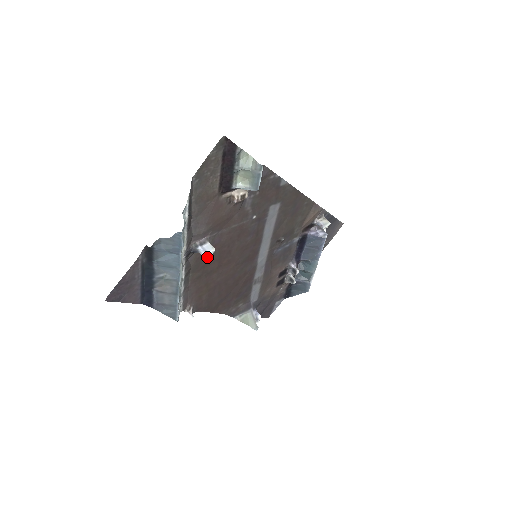
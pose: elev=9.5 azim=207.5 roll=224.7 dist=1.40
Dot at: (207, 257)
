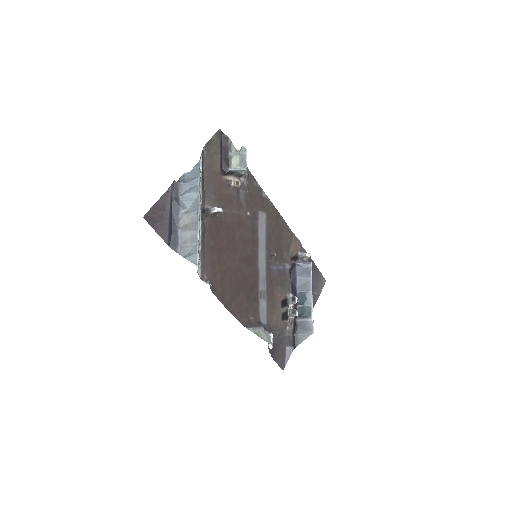
Dot at: (217, 230)
